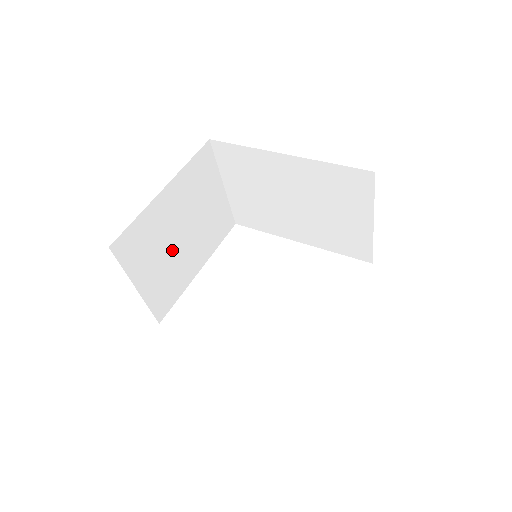
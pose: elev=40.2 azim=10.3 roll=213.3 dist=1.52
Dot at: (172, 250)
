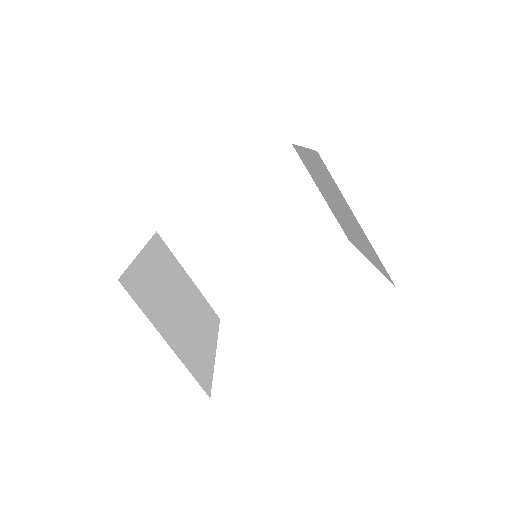
Dot at: (178, 316)
